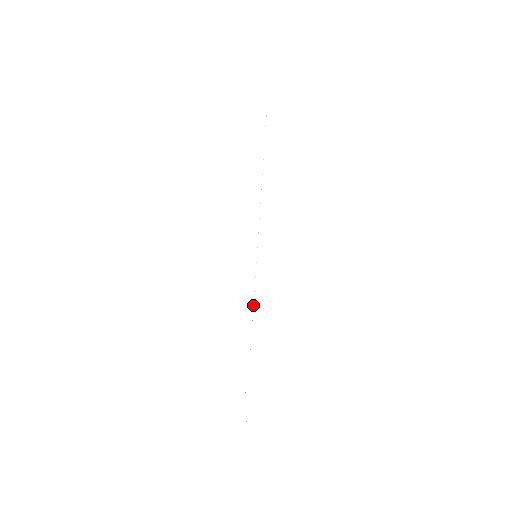
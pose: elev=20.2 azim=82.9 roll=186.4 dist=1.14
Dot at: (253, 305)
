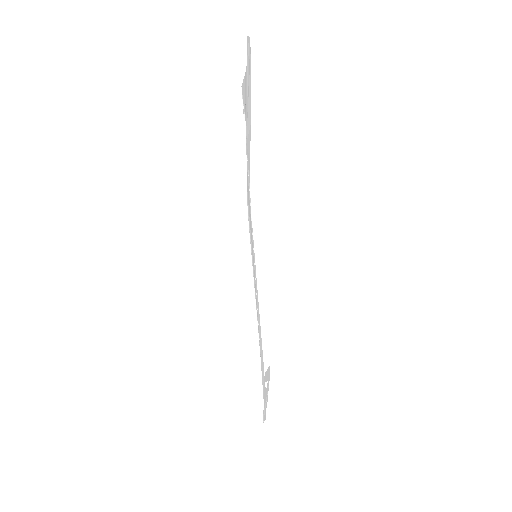
Dot at: (257, 307)
